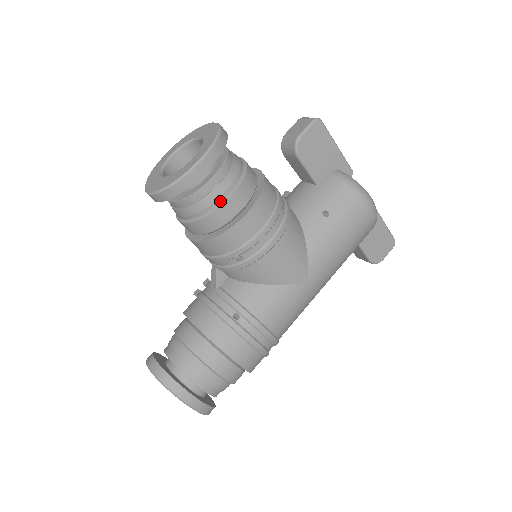
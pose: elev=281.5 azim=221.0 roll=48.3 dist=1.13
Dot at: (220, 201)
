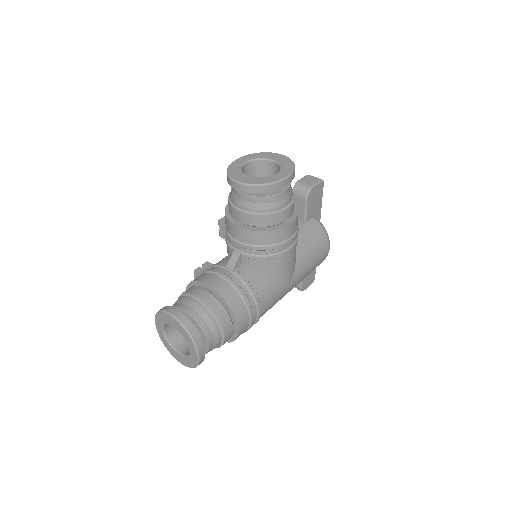
Dot at: (281, 208)
